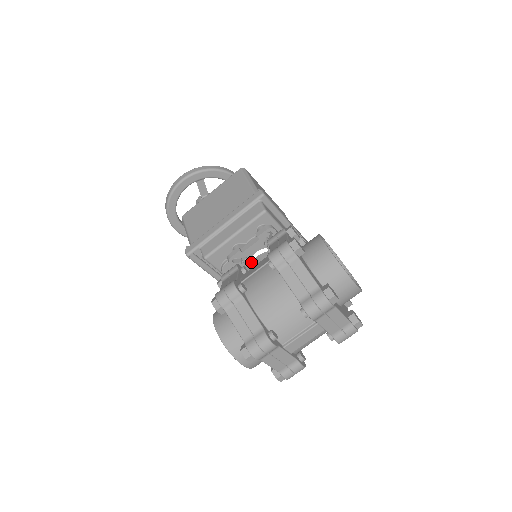
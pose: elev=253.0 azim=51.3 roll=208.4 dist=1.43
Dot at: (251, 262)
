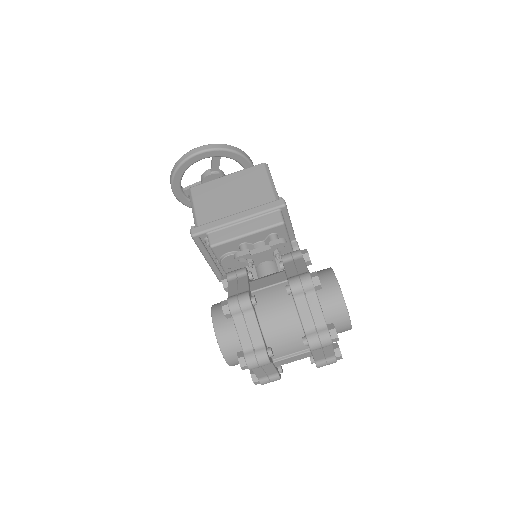
Dot at: (254, 264)
